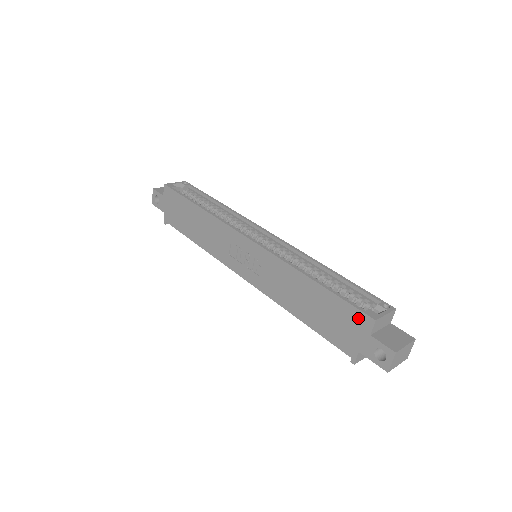
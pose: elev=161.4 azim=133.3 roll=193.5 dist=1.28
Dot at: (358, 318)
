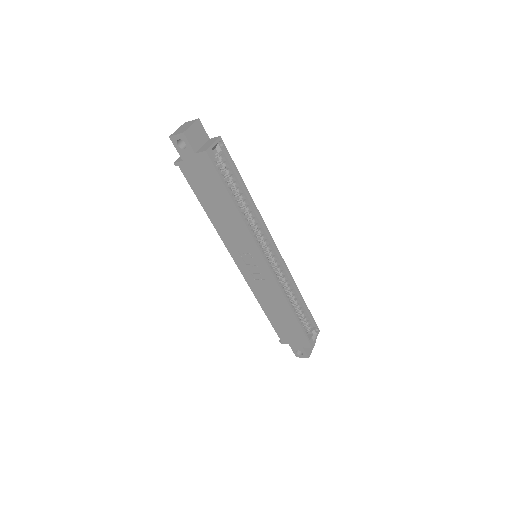
Dot at: (304, 341)
